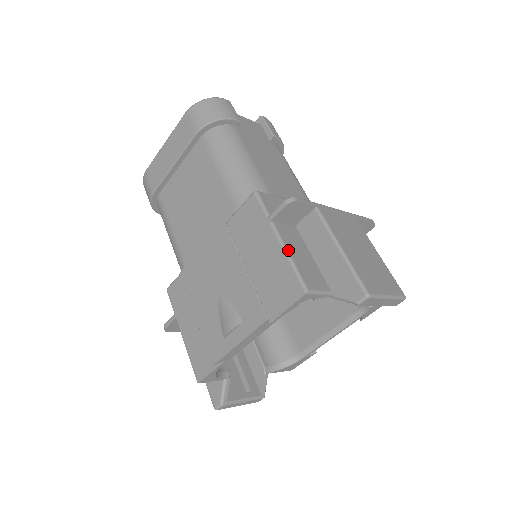
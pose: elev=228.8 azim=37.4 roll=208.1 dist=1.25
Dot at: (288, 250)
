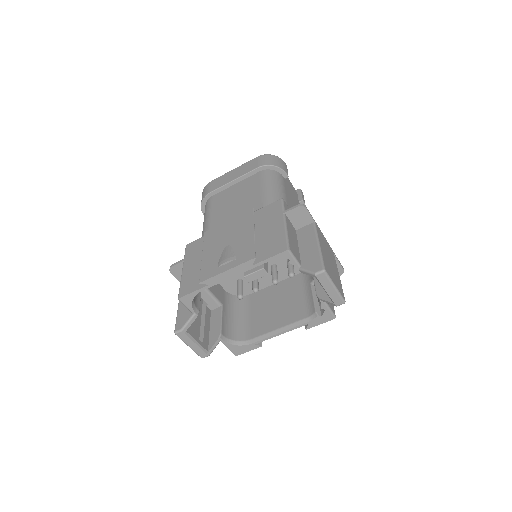
Dot at: (287, 229)
